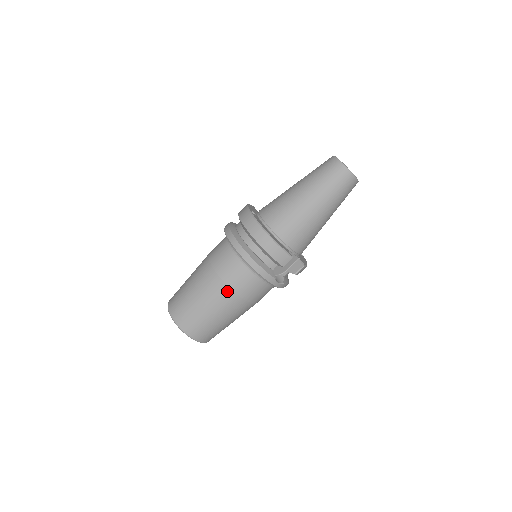
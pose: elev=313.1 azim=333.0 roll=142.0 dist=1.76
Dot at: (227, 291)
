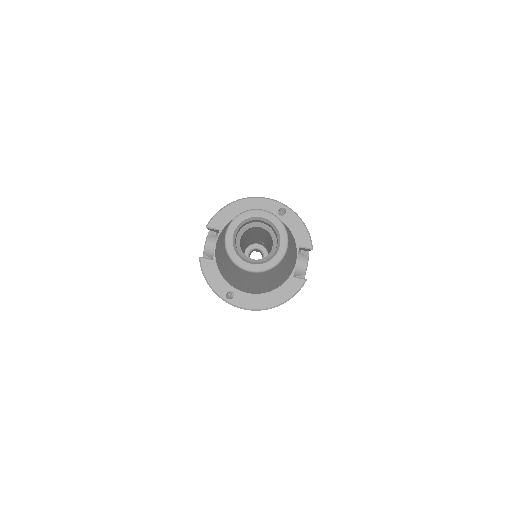
Dot at: occluded
